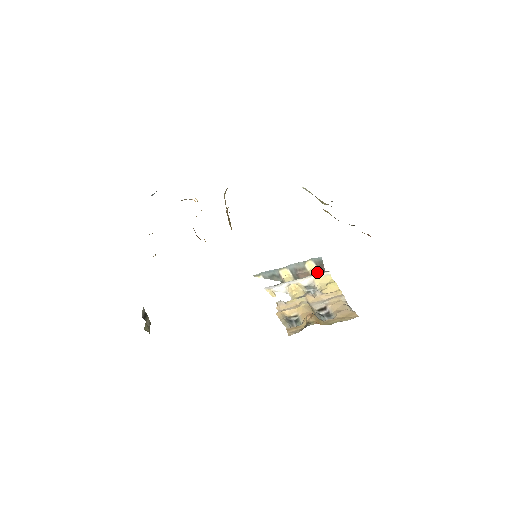
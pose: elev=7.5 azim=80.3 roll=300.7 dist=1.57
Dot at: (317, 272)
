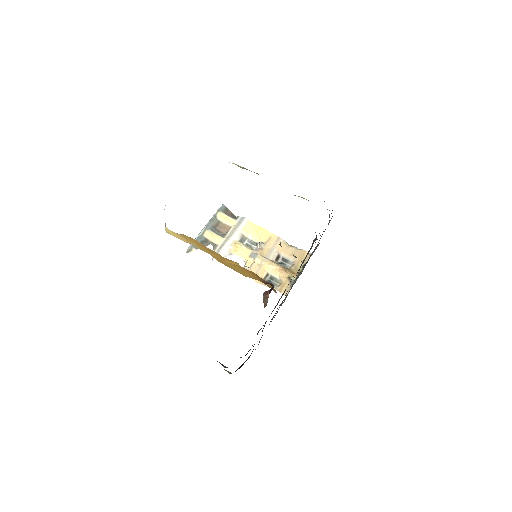
Dot at: (233, 221)
